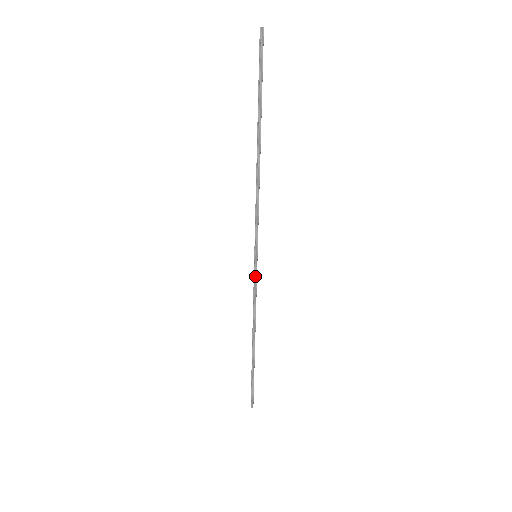
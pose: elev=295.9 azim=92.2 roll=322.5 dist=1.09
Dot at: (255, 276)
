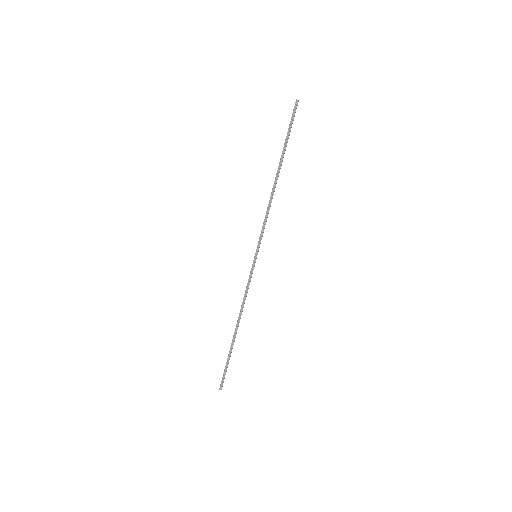
Dot at: (251, 272)
